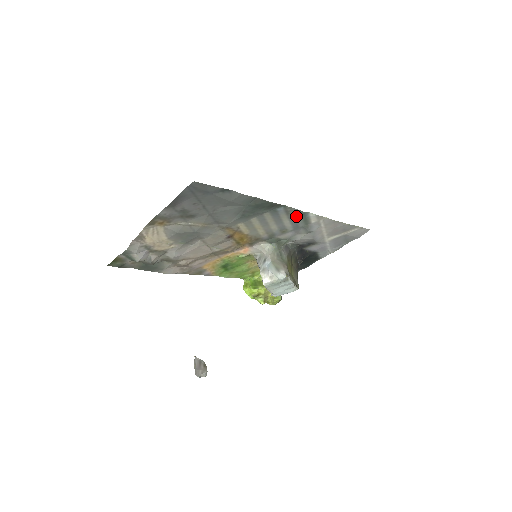
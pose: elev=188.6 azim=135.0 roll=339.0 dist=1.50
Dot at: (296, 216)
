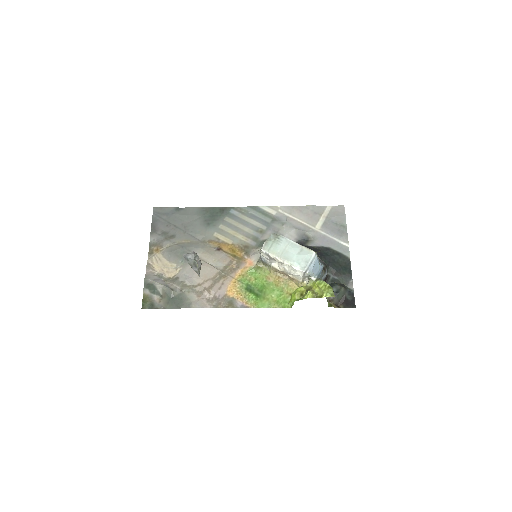
Dot at: (253, 214)
